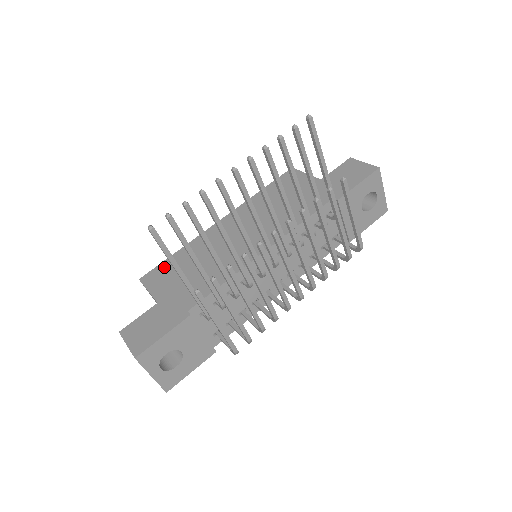
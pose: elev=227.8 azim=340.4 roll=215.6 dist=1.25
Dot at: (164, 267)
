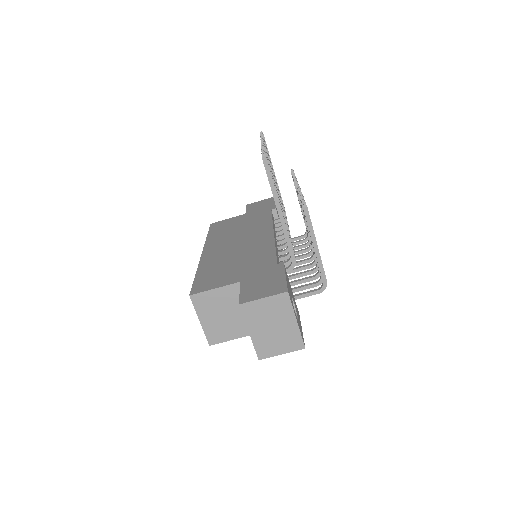
Dot at: (202, 280)
